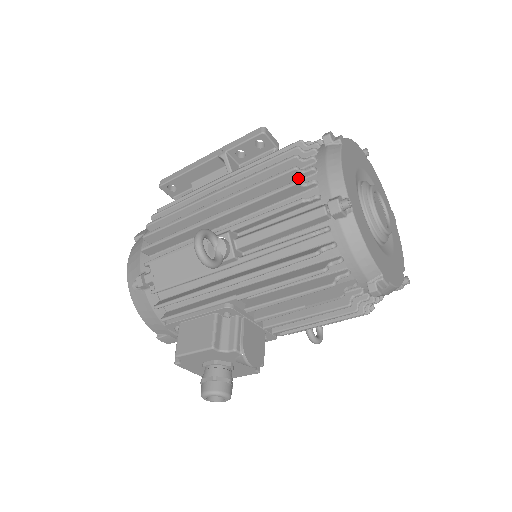
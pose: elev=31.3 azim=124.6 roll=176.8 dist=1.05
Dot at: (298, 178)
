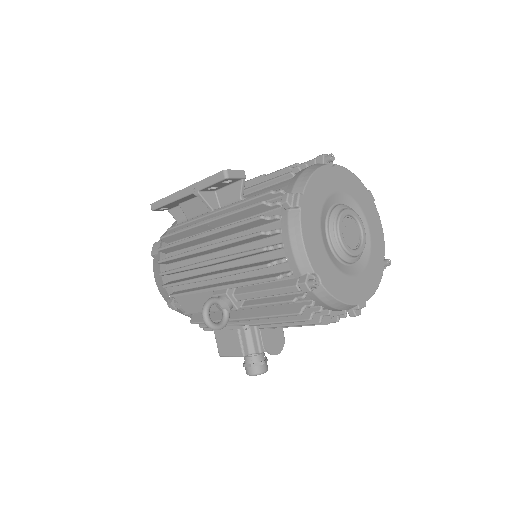
Dot at: (269, 251)
